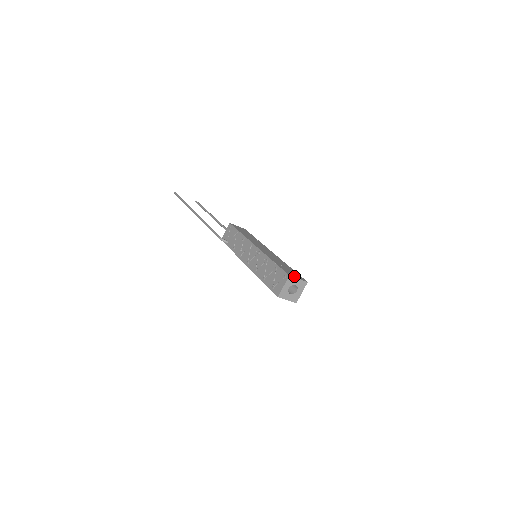
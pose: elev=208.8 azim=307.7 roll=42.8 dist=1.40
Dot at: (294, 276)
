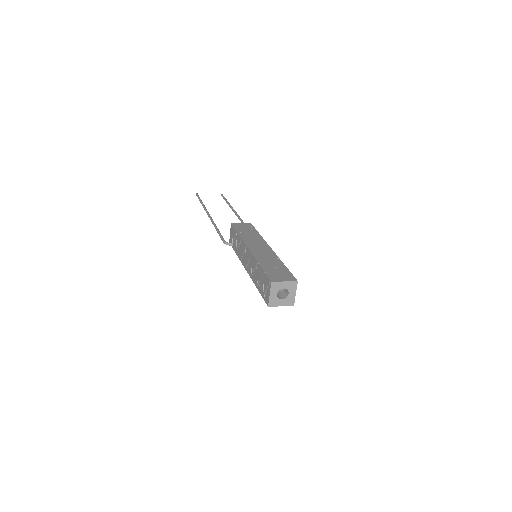
Dot at: (279, 280)
